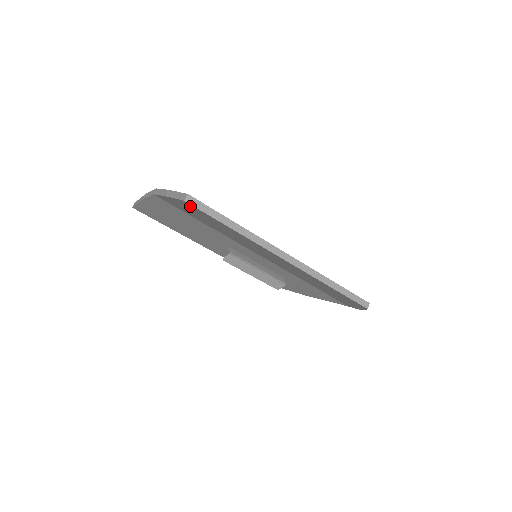
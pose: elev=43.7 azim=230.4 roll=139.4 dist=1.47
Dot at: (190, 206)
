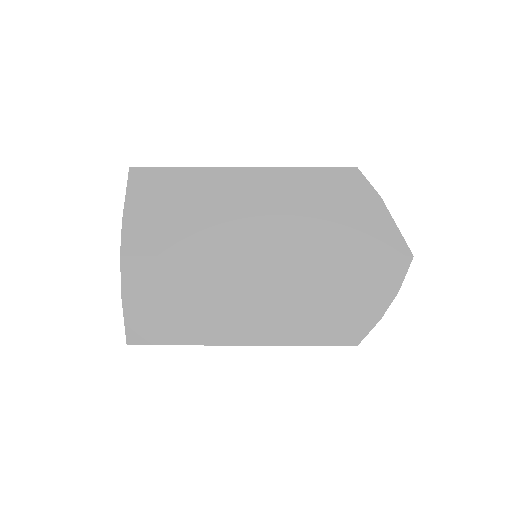
Dot at: (139, 332)
